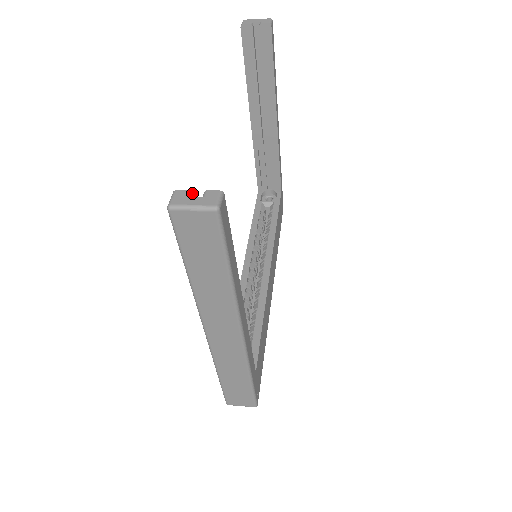
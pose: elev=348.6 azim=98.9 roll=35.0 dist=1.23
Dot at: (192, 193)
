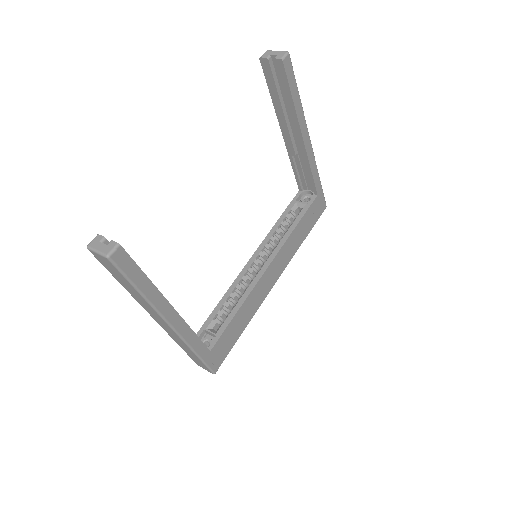
Dot at: (106, 239)
